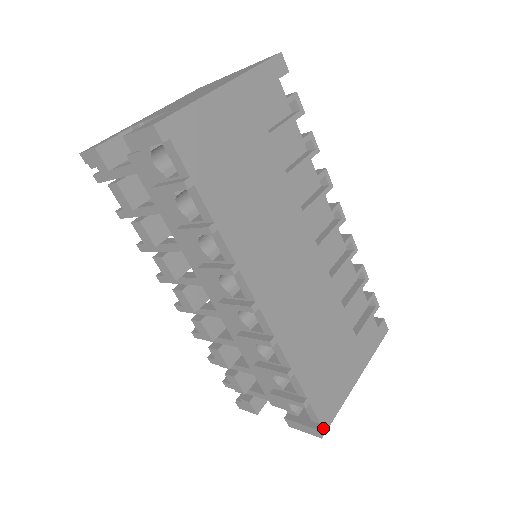
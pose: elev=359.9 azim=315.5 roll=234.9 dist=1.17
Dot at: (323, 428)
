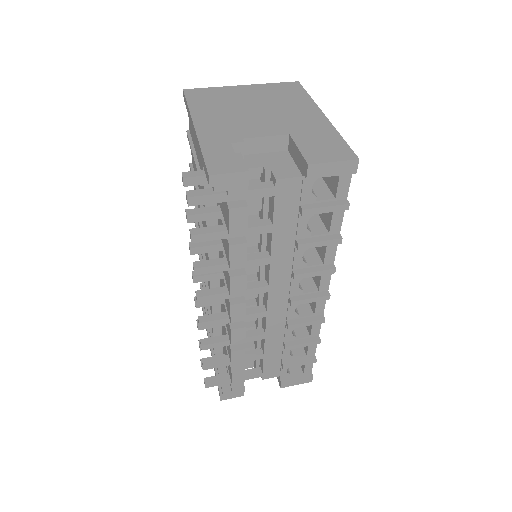
Dot at: occluded
